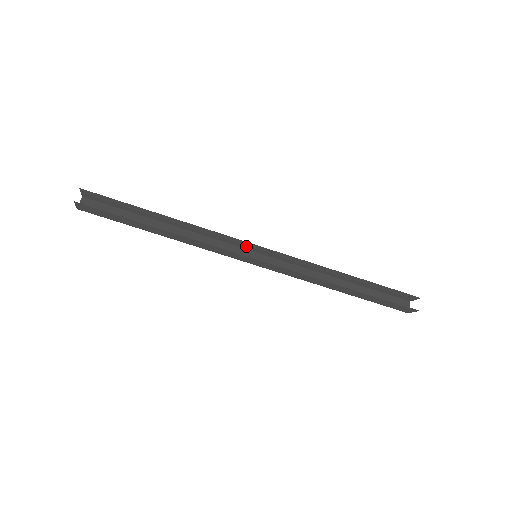
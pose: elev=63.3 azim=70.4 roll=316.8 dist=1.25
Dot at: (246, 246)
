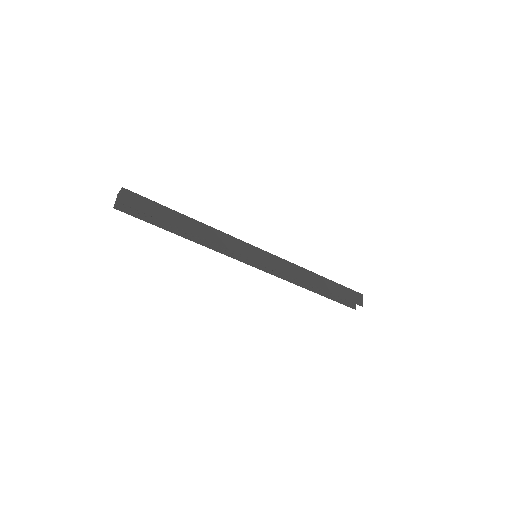
Dot at: (250, 251)
